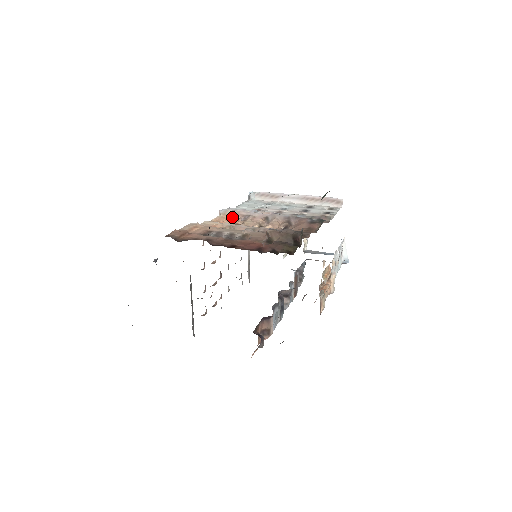
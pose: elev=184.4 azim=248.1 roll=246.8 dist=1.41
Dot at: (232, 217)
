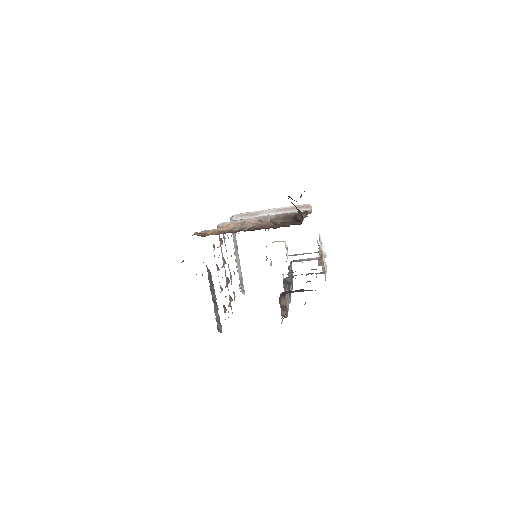
Dot at: (230, 226)
